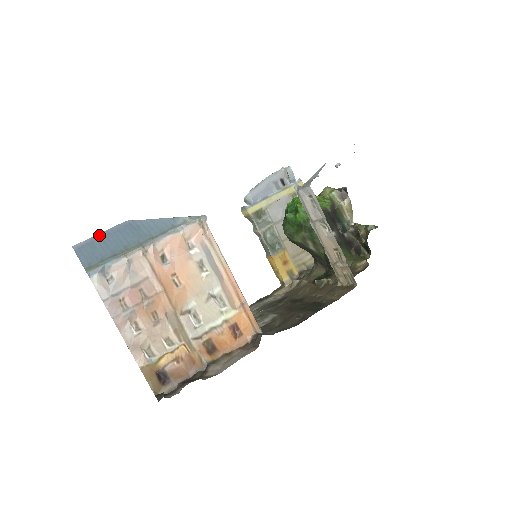
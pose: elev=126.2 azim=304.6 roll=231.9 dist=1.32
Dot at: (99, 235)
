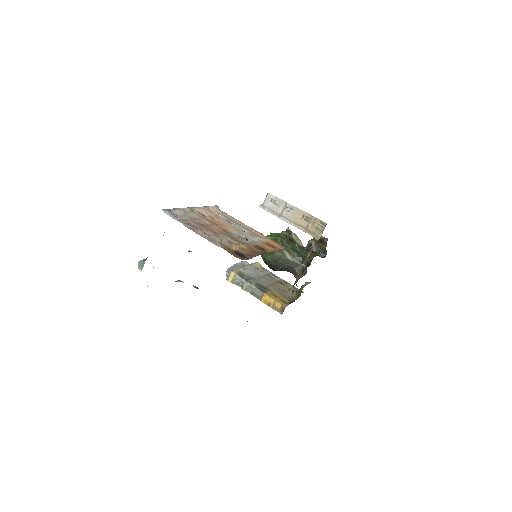
Dot at: occluded
